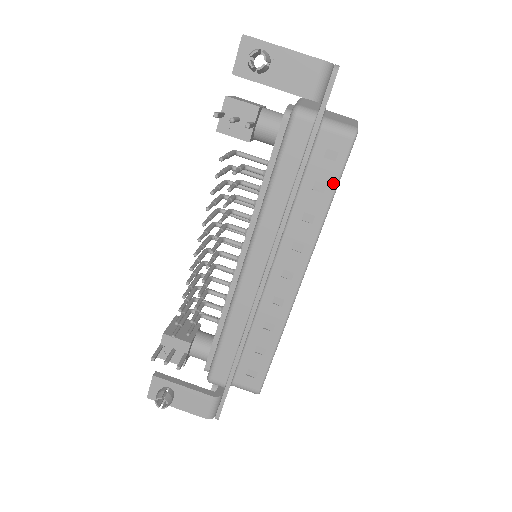
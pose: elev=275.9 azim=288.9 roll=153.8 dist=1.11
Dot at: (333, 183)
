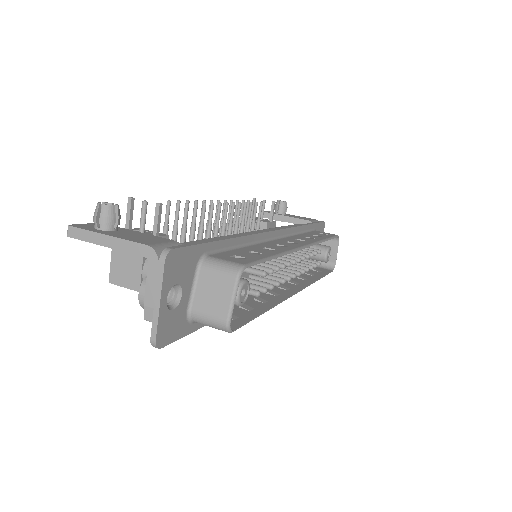
Dot at: (327, 237)
